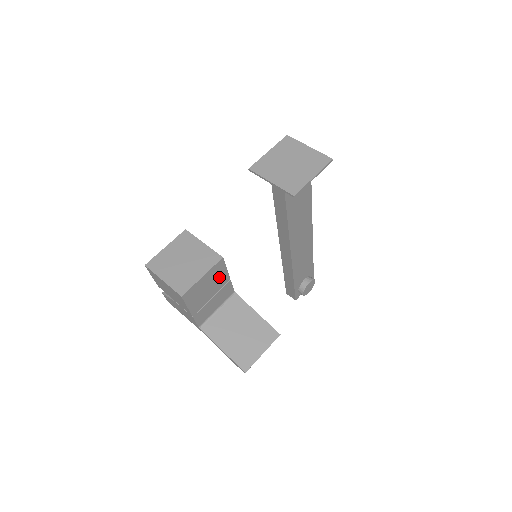
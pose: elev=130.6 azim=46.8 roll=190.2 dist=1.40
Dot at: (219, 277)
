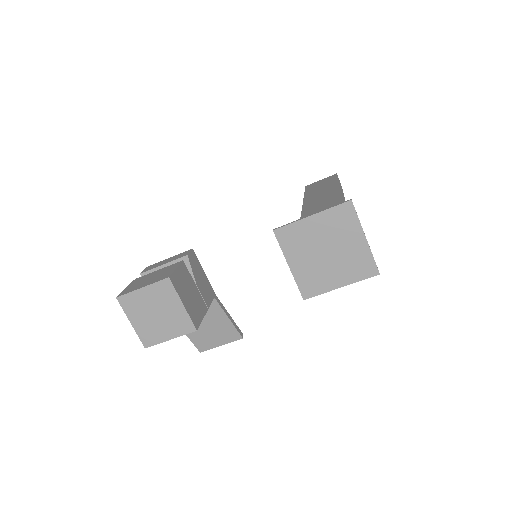
Dot at: occluded
